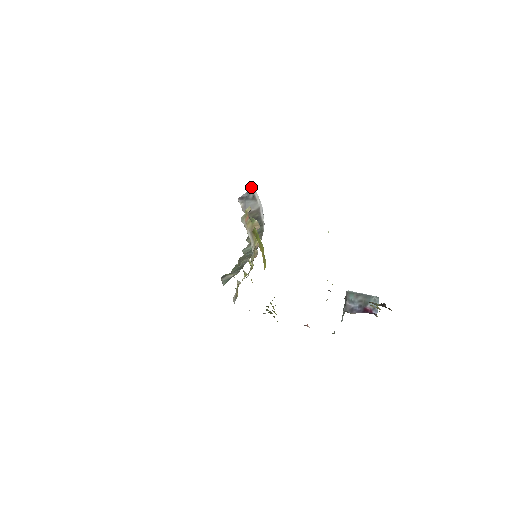
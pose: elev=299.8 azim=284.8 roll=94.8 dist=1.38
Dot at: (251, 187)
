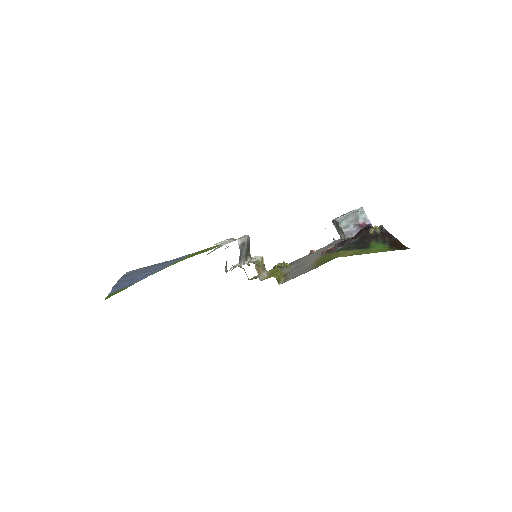
Dot at: (238, 243)
